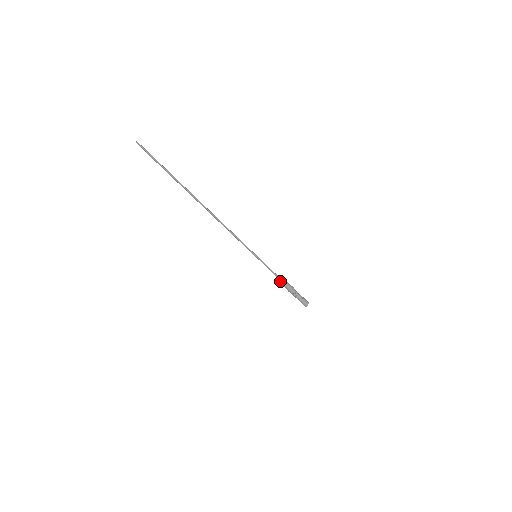
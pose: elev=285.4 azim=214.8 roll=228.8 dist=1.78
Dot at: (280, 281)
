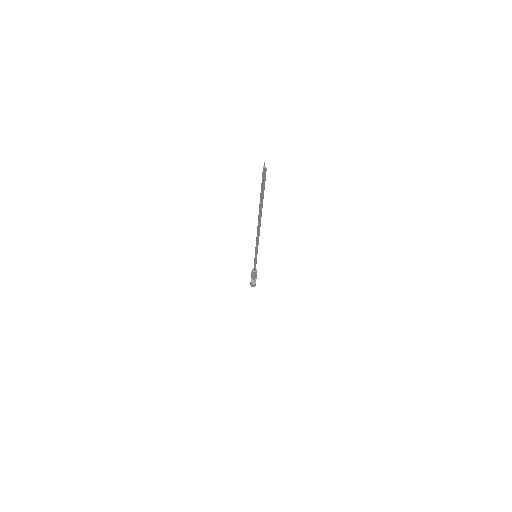
Dot at: (254, 272)
